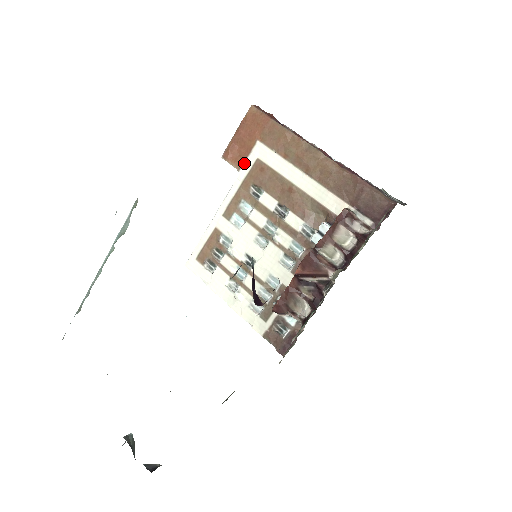
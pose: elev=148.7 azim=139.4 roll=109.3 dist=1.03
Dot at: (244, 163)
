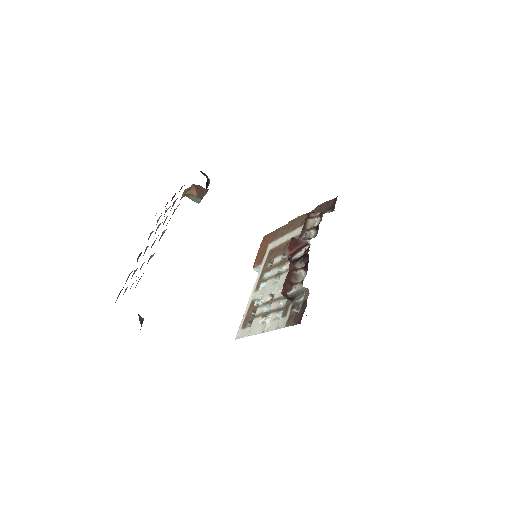
Dot at: (263, 258)
